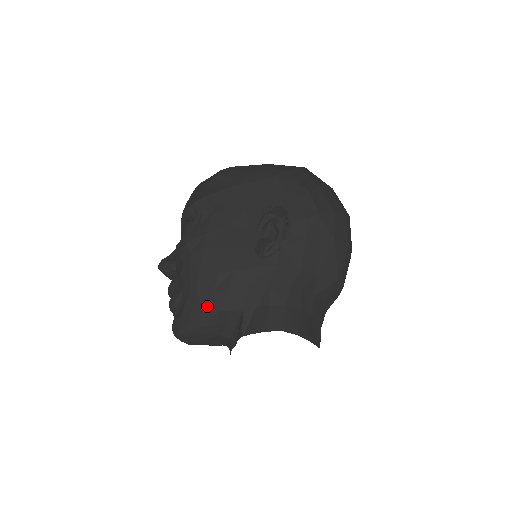
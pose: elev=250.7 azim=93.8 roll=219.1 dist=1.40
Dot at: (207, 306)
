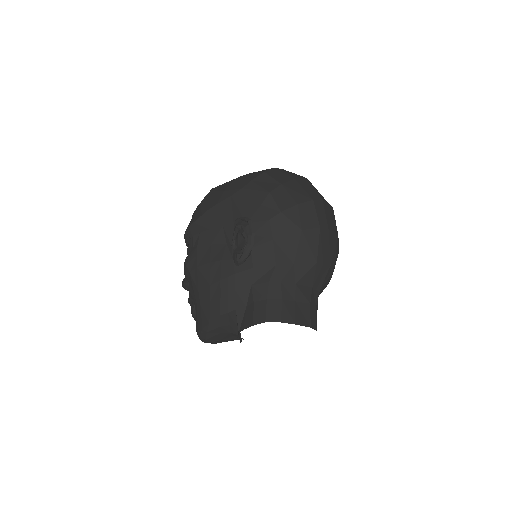
Dot at: (210, 313)
